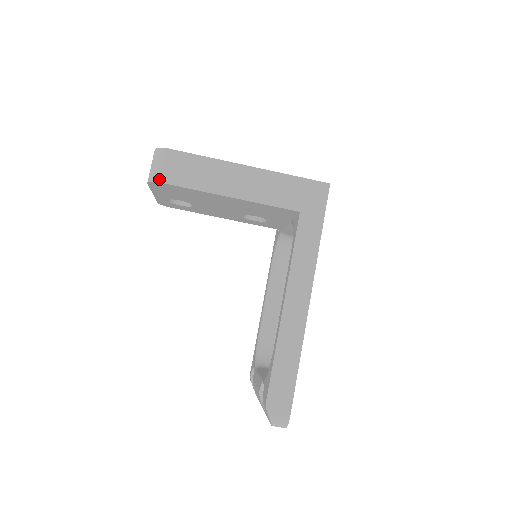
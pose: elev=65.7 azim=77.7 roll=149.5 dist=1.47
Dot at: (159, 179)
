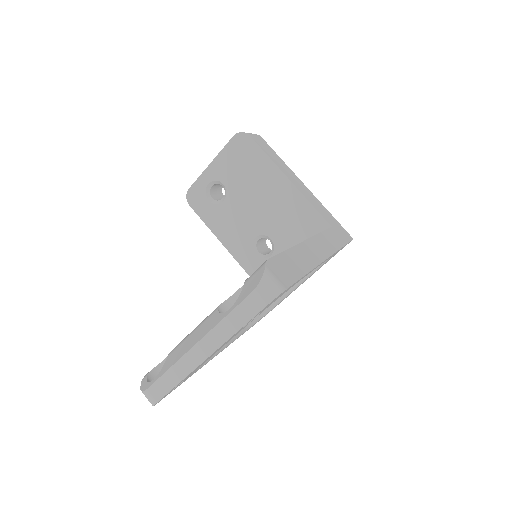
Dot at: (250, 134)
